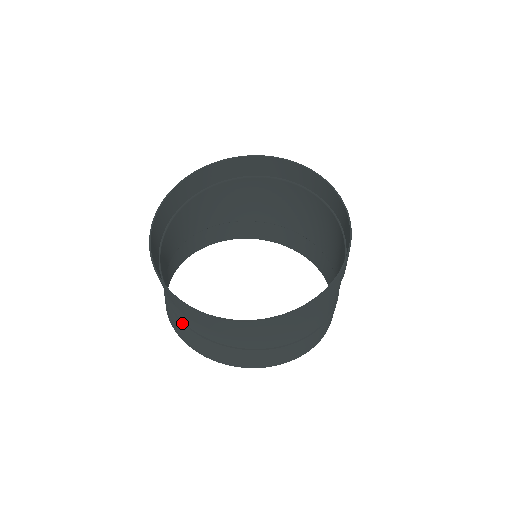
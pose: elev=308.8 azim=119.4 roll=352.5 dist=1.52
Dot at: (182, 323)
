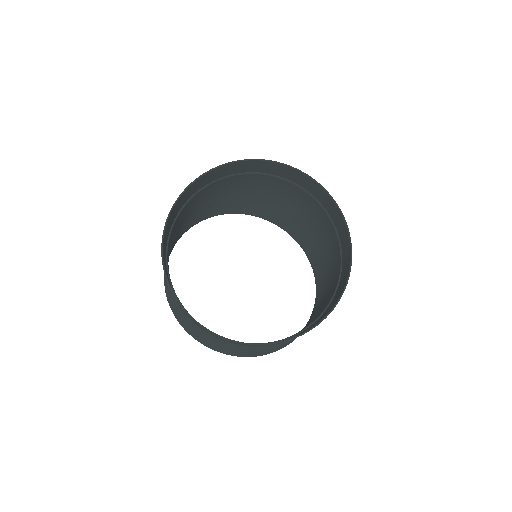
Dot at: (187, 321)
